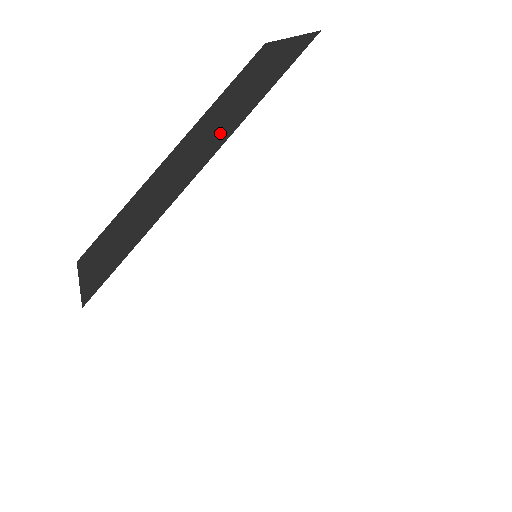
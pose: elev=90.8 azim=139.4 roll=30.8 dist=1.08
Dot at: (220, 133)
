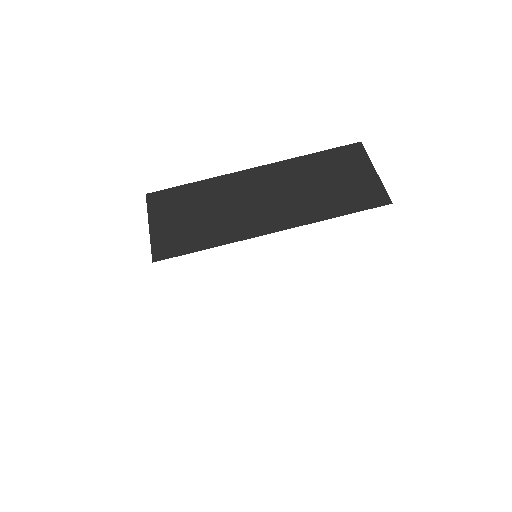
Dot at: (296, 210)
